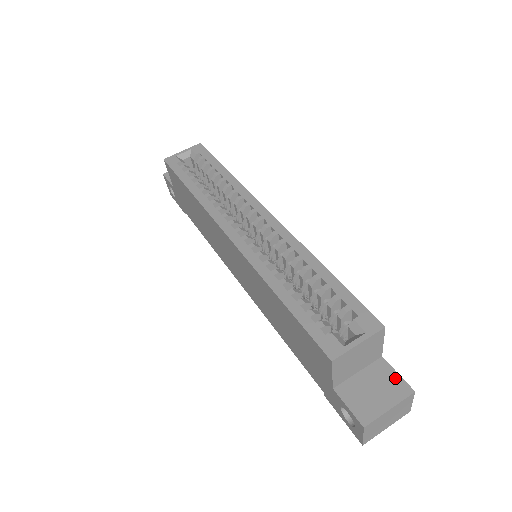
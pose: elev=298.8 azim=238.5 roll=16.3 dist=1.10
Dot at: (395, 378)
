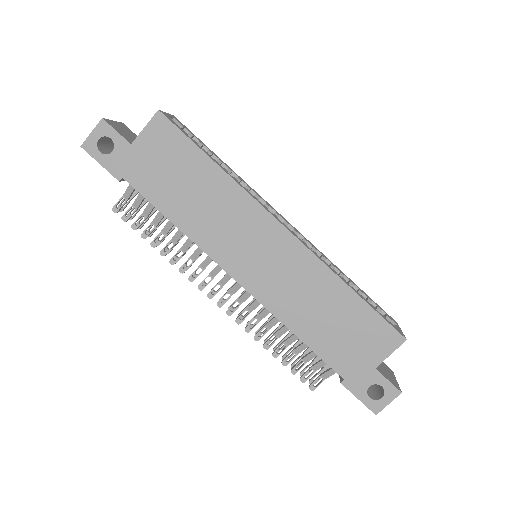
Dot at: (383, 362)
